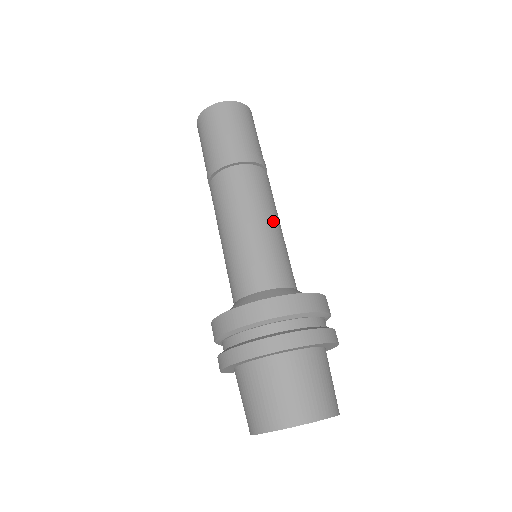
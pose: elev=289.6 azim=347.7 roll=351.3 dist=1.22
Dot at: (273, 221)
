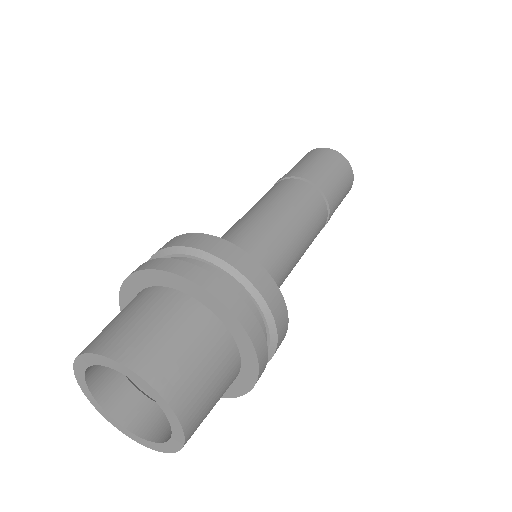
Dot at: (297, 232)
